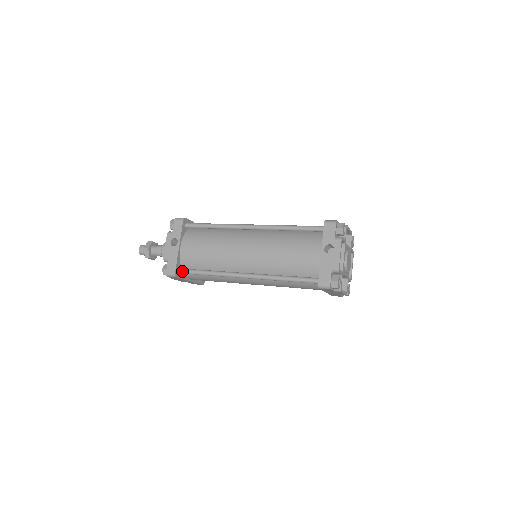
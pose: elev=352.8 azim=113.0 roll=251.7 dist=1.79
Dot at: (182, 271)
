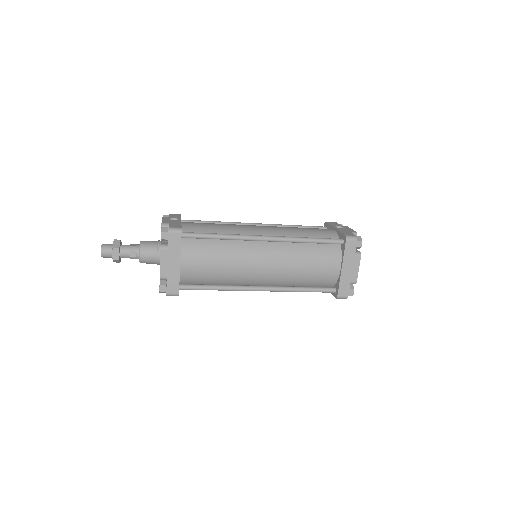
Dot at: (187, 232)
